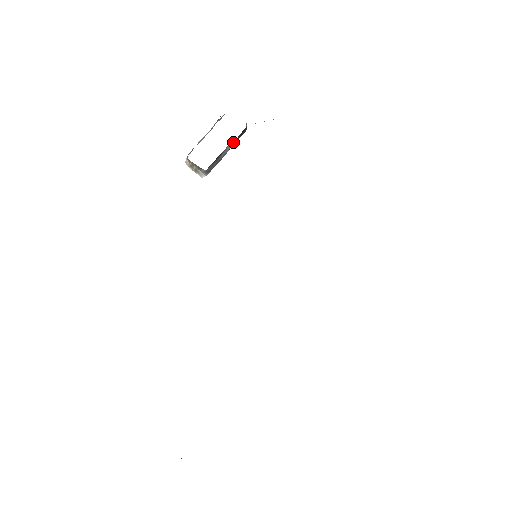
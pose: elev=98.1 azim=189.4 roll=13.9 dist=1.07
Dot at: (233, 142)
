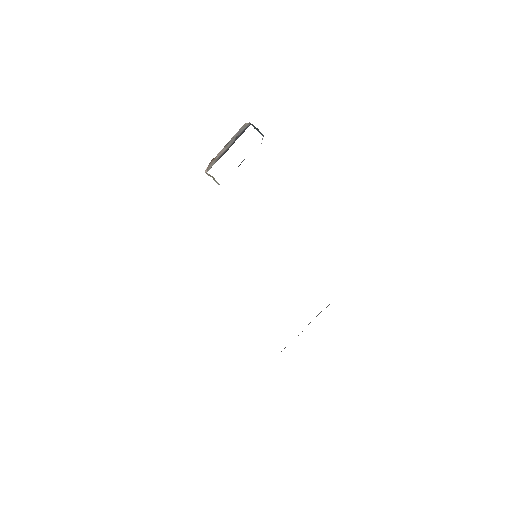
Dot at: occluded
